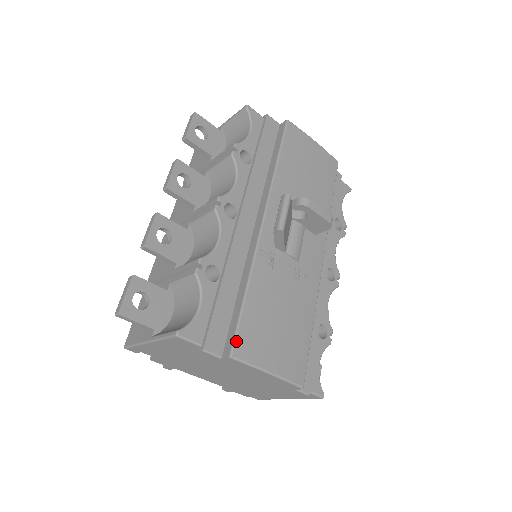
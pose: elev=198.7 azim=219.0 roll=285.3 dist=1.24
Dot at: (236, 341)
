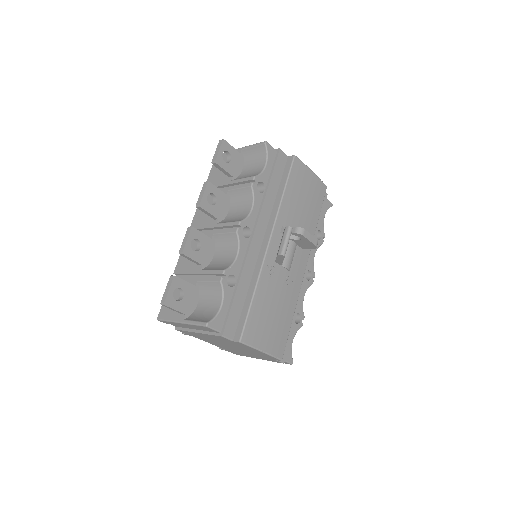
Dot at: (244, 331)
